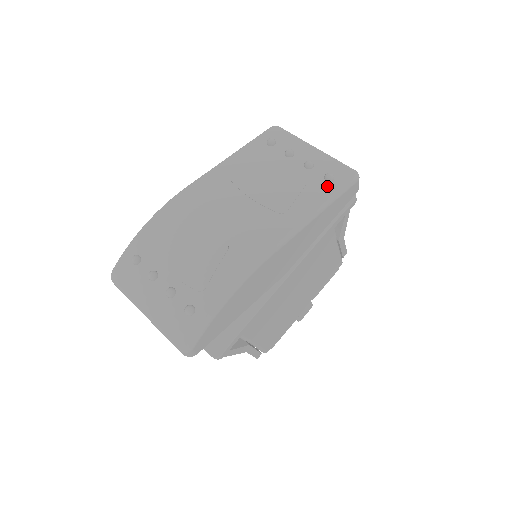
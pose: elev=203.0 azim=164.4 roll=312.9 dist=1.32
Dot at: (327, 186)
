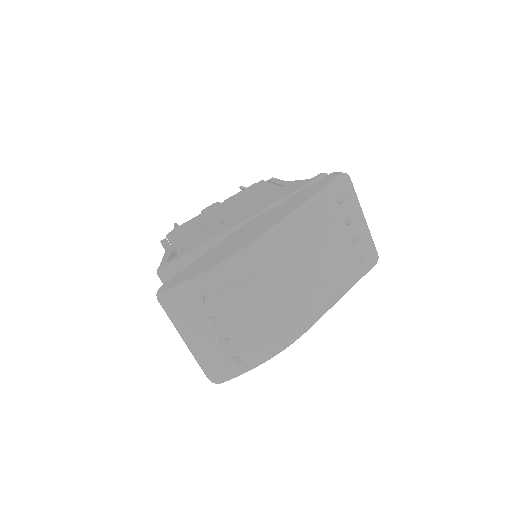
Dot at: (359, 268)
